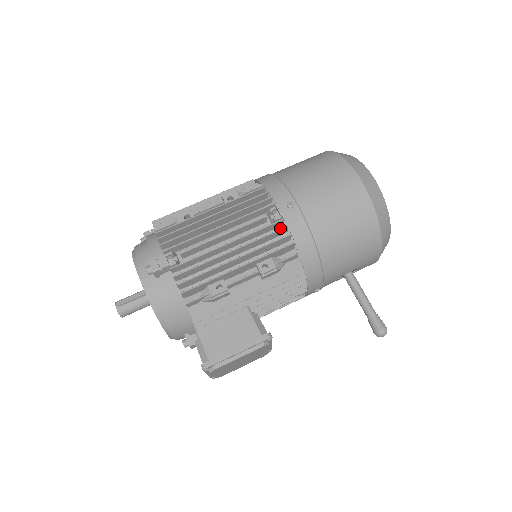
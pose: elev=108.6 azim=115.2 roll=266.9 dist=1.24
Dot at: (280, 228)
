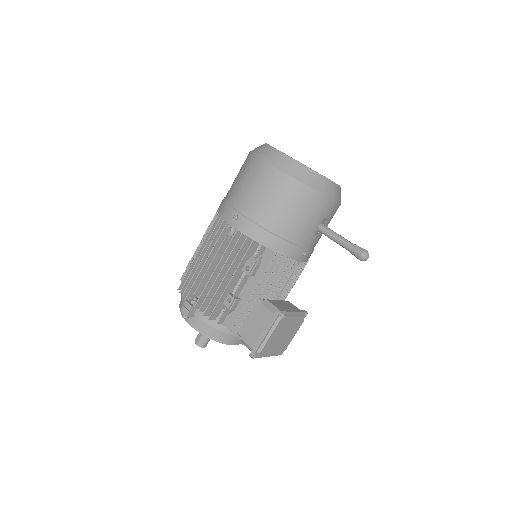
Dot at: occluded
